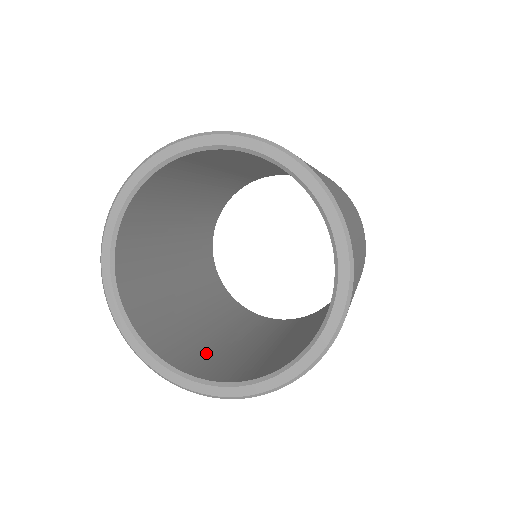
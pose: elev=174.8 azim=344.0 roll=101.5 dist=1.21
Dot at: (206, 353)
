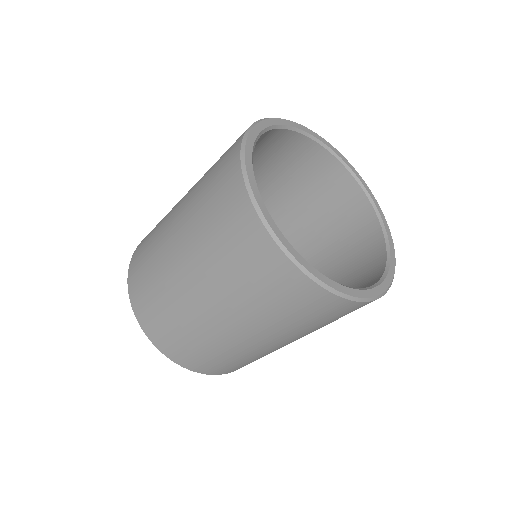
Dot at: occluded
